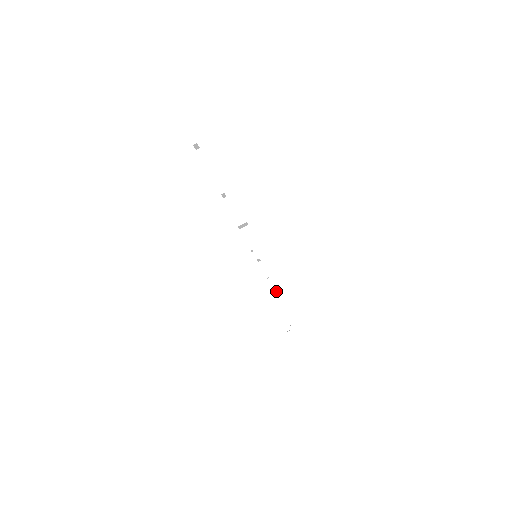
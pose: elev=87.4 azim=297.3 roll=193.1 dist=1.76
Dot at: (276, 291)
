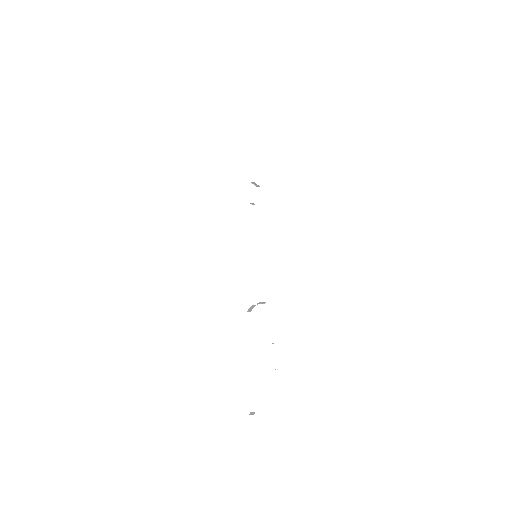
Dot at: (256, 184)
